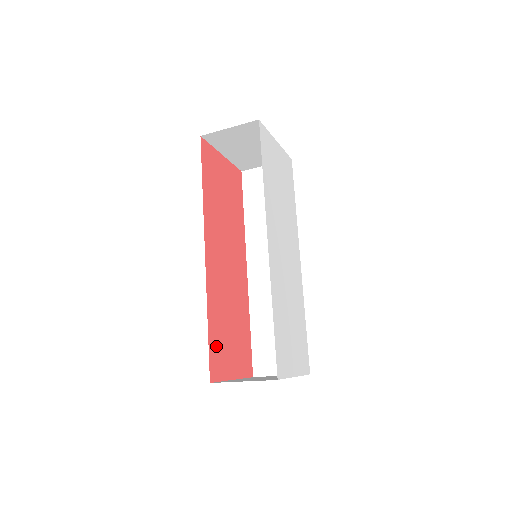
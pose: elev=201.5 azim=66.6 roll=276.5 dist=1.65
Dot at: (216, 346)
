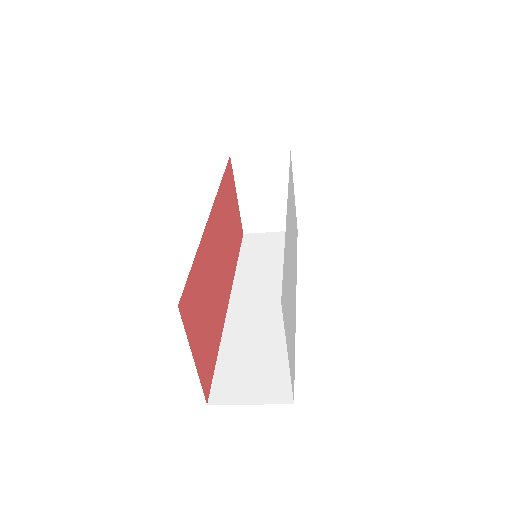
Dot at: (193, 291)
